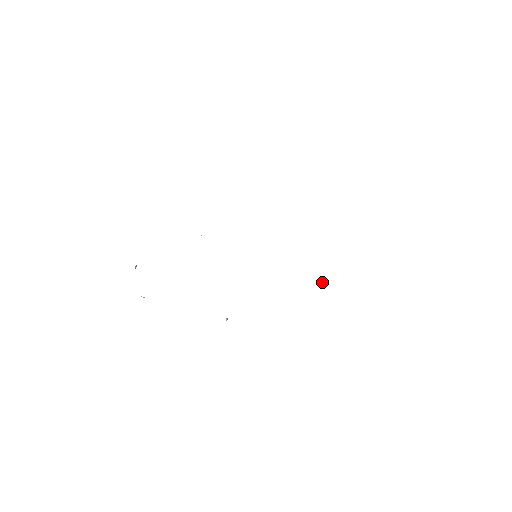
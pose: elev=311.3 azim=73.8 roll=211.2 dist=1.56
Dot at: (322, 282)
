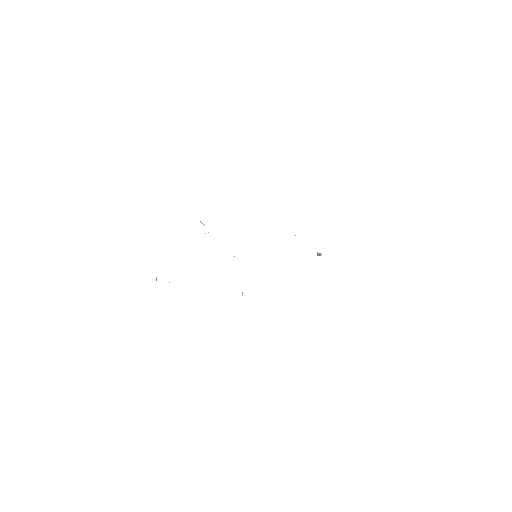
Dot at: (318, 254)
